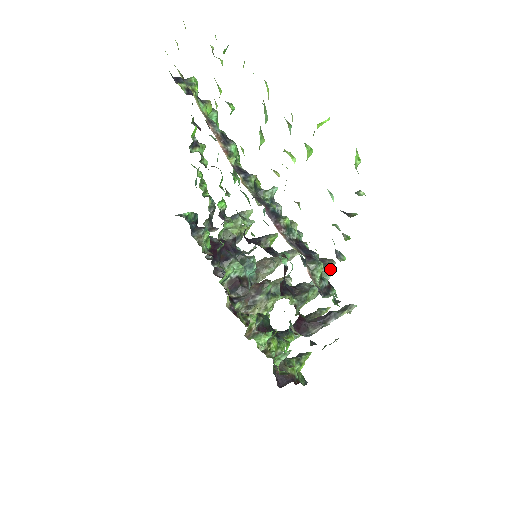
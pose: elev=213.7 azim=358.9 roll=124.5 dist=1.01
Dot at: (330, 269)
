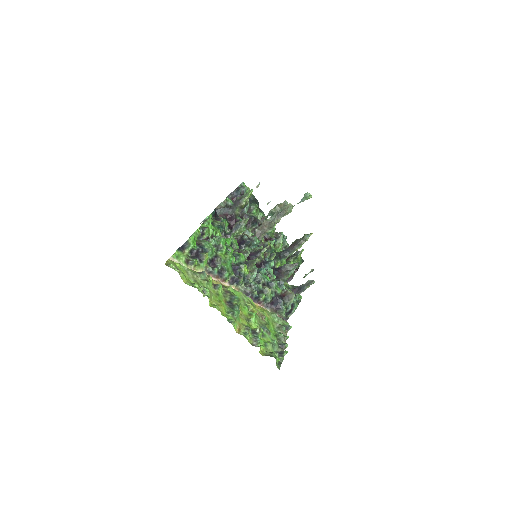
Dot at: (291, 302)
